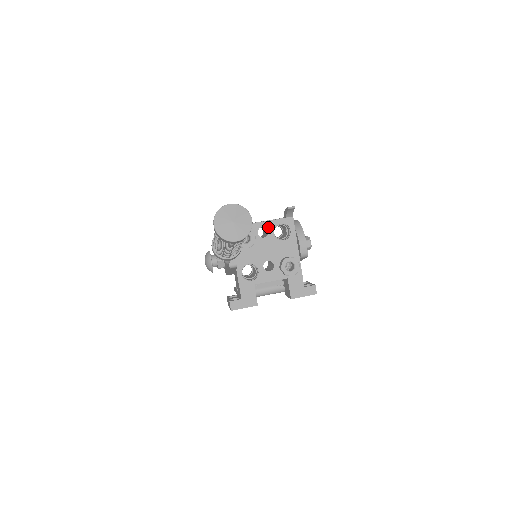
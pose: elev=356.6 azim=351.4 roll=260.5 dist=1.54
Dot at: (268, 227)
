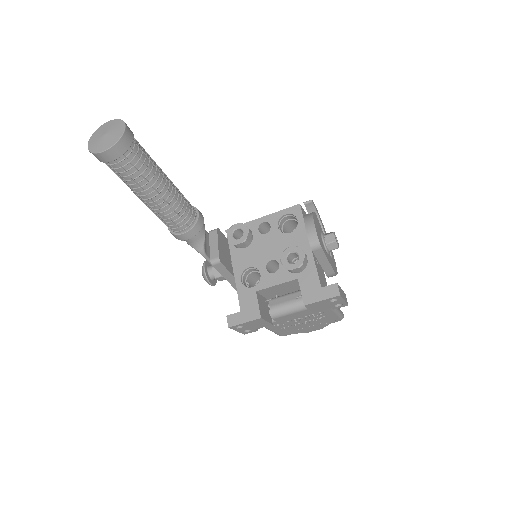
Dot at: (270, 221)
